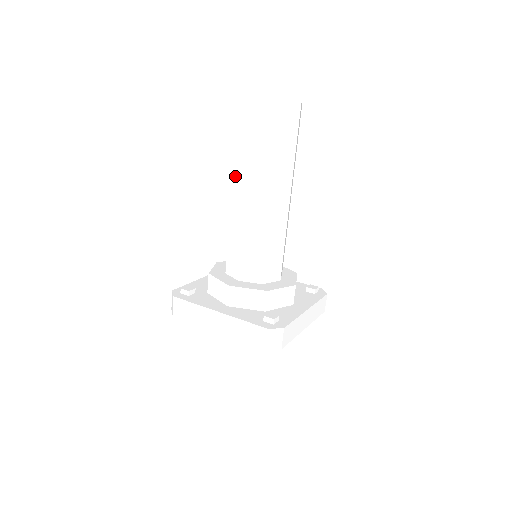
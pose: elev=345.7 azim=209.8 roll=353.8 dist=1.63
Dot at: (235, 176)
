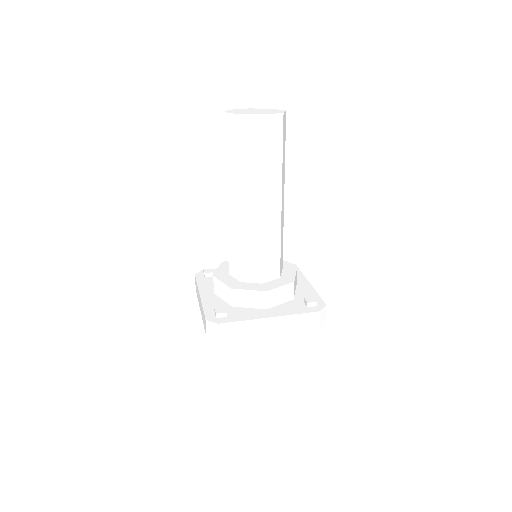
Dot at: occluded
